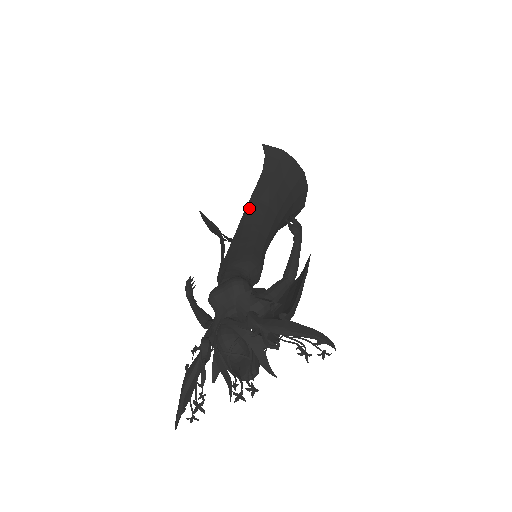
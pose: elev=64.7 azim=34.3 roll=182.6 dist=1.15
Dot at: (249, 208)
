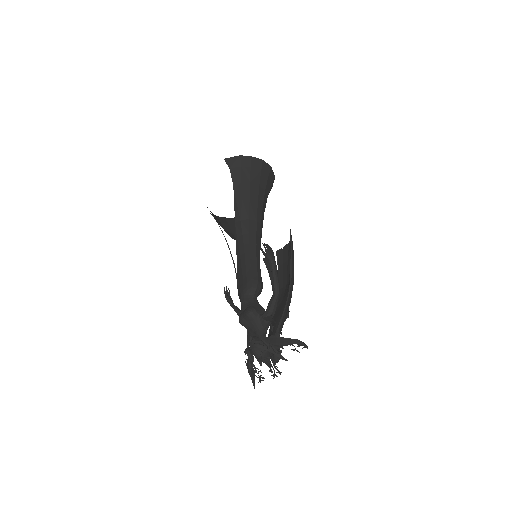
Dot at: (237, 228)
